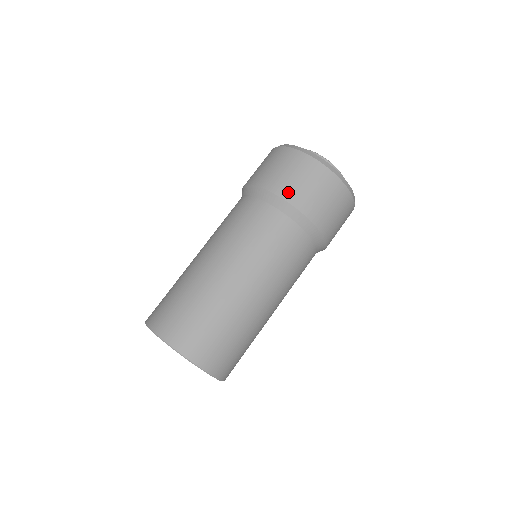
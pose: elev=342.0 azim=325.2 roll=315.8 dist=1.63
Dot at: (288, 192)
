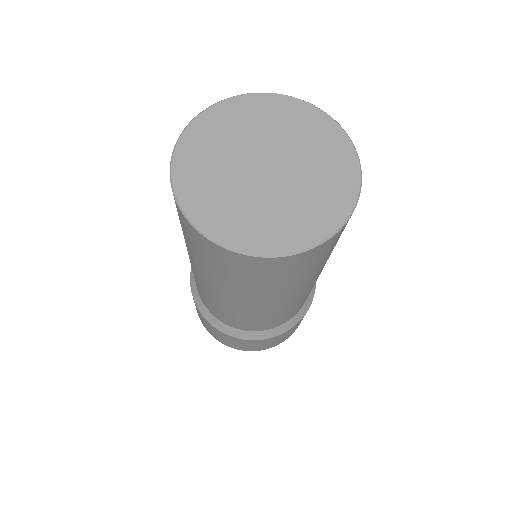
Dot at: occluded
